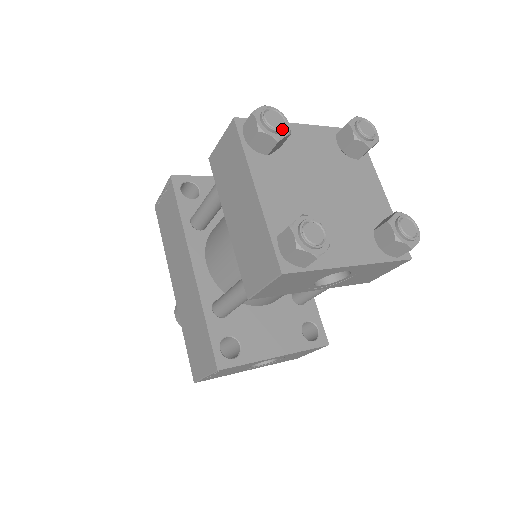
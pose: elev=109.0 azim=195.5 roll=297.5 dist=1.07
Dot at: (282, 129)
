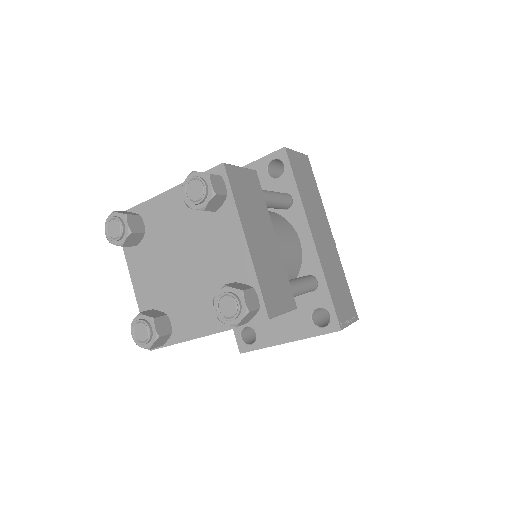
Dot at: (119, 237)
